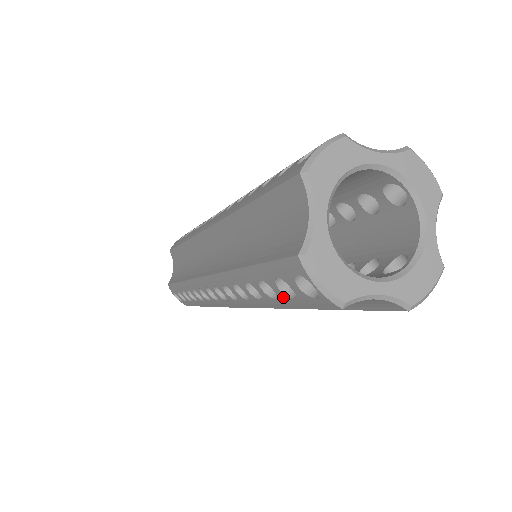
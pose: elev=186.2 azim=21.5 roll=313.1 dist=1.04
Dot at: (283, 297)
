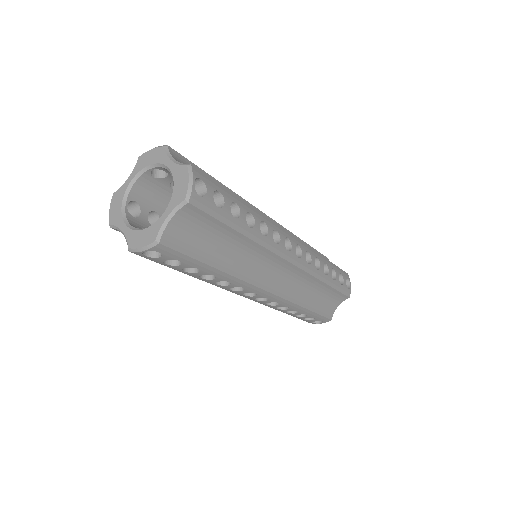
Dot at: (187, 265)
